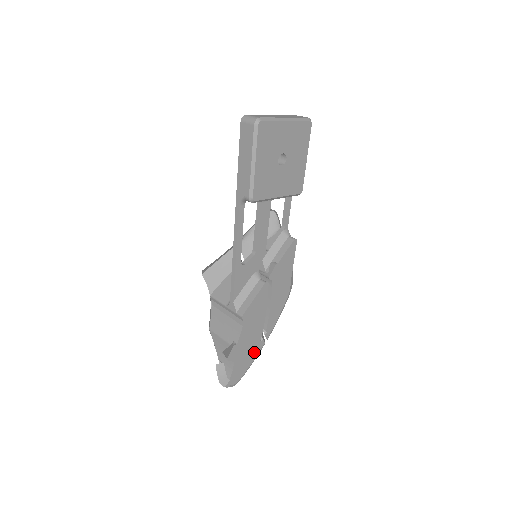
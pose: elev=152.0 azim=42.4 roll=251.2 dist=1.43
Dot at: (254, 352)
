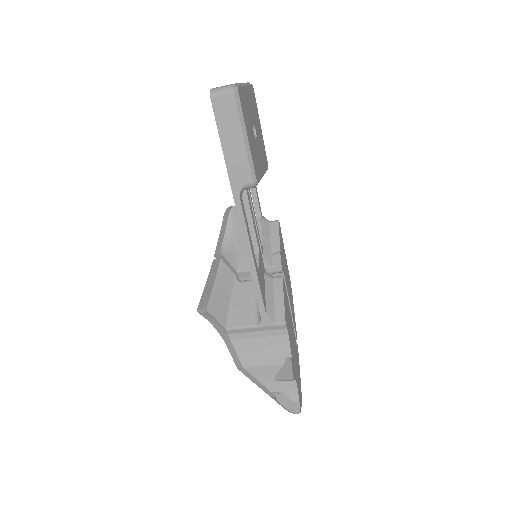
Dot at: (297, 360)
